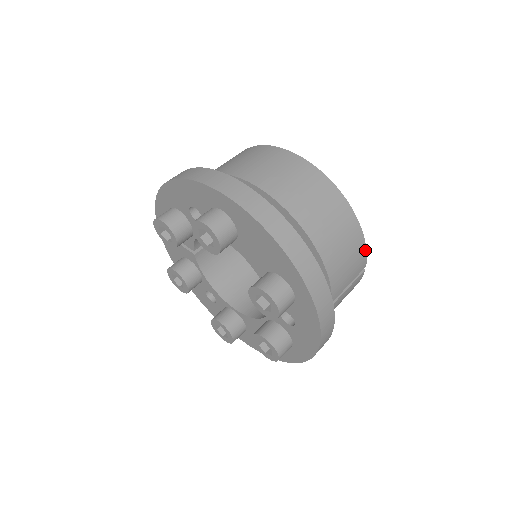
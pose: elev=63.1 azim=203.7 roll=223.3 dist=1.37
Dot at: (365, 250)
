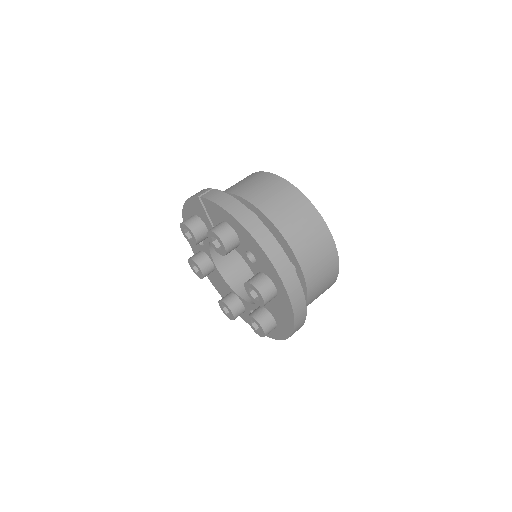
Dot at: occluded
